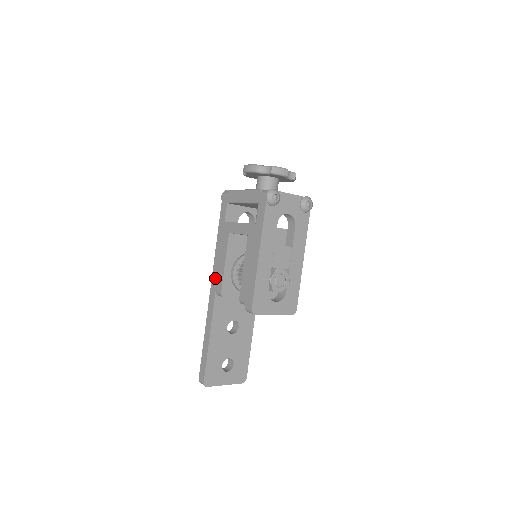
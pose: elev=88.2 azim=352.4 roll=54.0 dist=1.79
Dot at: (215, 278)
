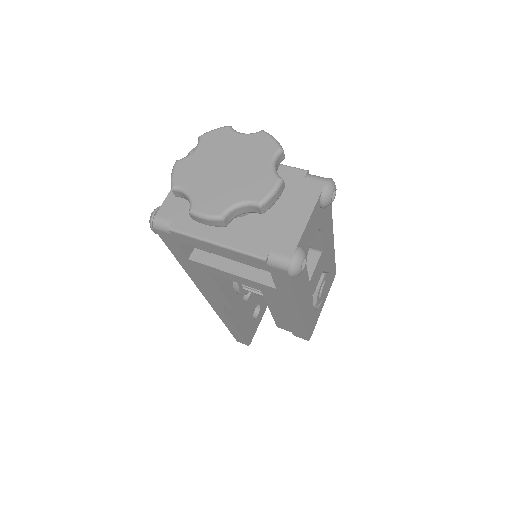
Dot at: (211, 298)
